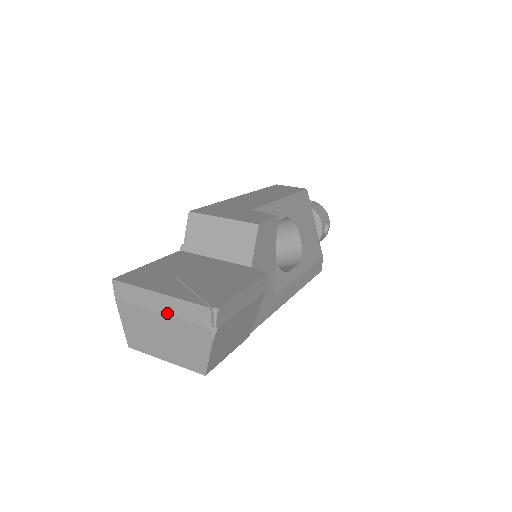
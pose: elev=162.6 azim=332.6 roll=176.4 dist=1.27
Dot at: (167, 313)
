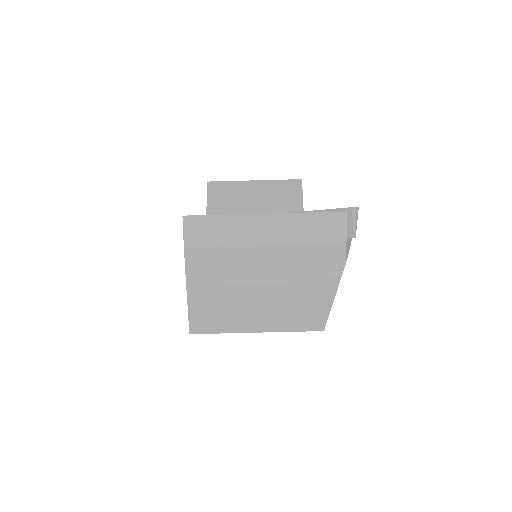
Dot at: (277, 242)
